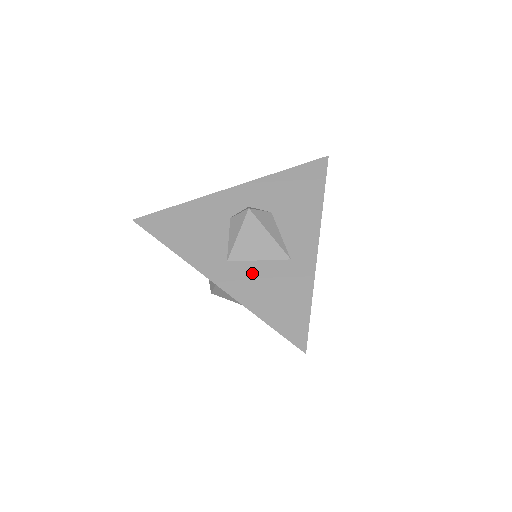
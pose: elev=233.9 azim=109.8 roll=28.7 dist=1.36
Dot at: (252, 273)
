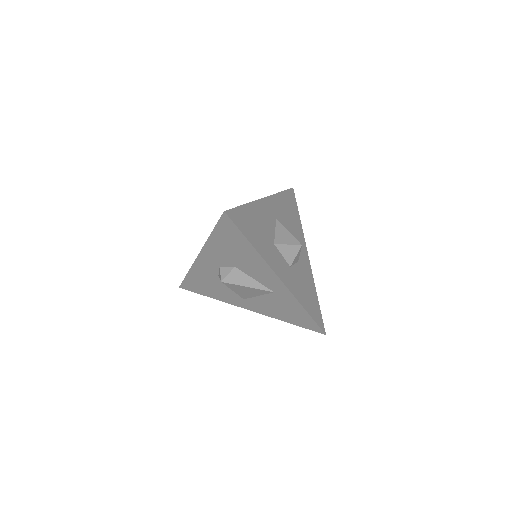
Dot at: (262, 303)
